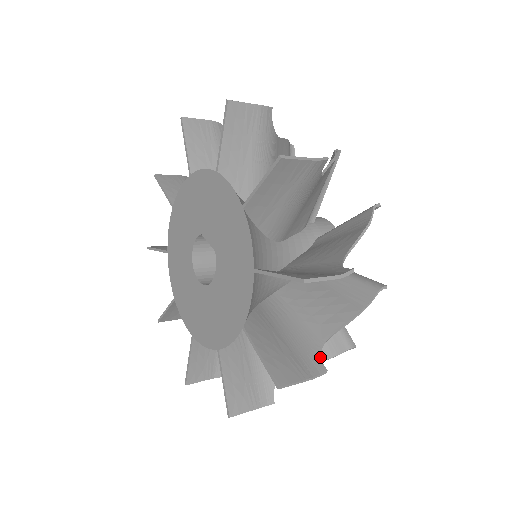
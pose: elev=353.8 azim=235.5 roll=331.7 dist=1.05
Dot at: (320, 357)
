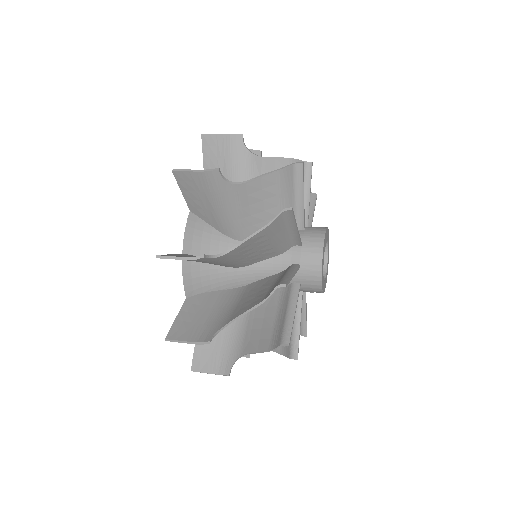
Dot at: (216, 332)
